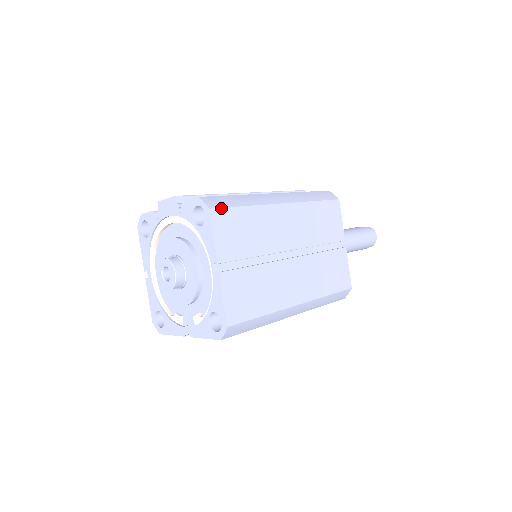
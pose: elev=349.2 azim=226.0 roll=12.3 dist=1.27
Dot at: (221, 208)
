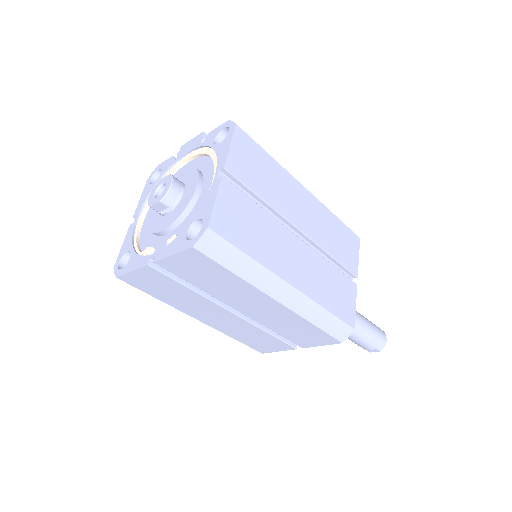
Dot at: (247, 134)
